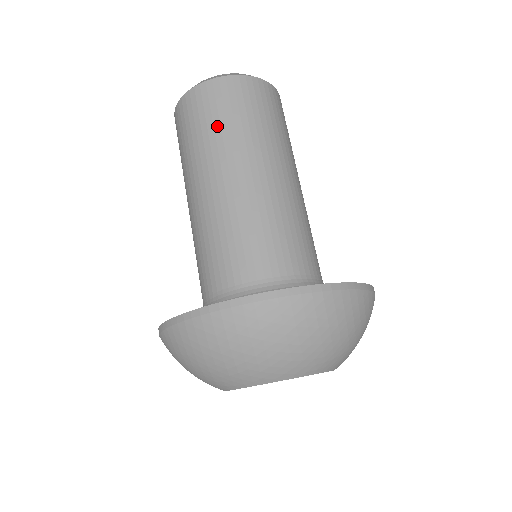
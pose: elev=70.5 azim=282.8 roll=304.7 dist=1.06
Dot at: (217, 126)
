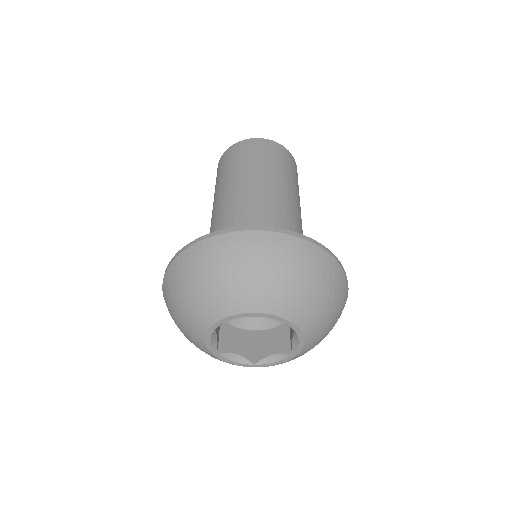
Dot at: (251, 160)
